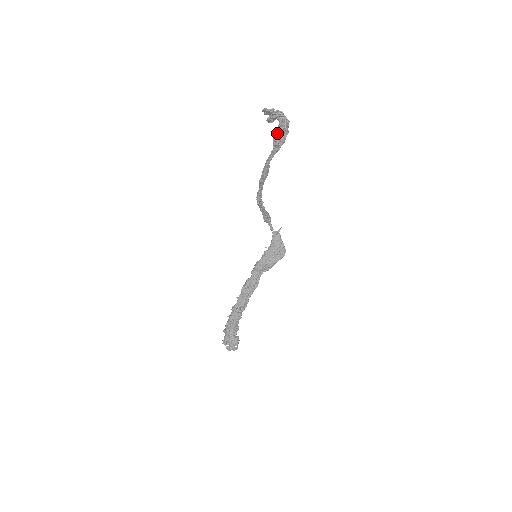
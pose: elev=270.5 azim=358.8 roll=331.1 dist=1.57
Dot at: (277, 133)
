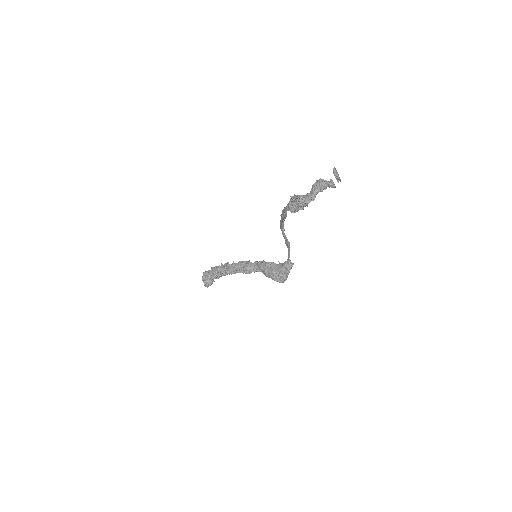
Dot at: (295, 198)
